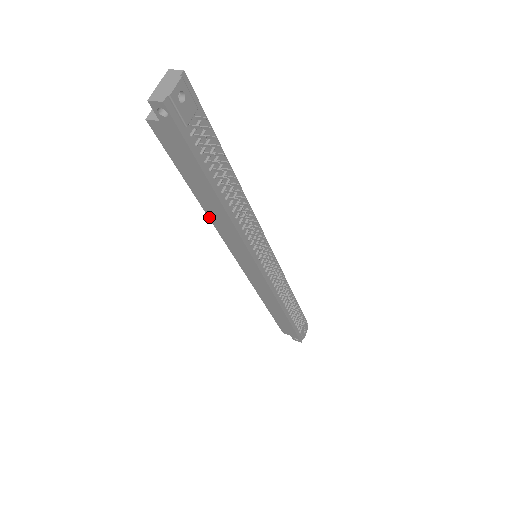
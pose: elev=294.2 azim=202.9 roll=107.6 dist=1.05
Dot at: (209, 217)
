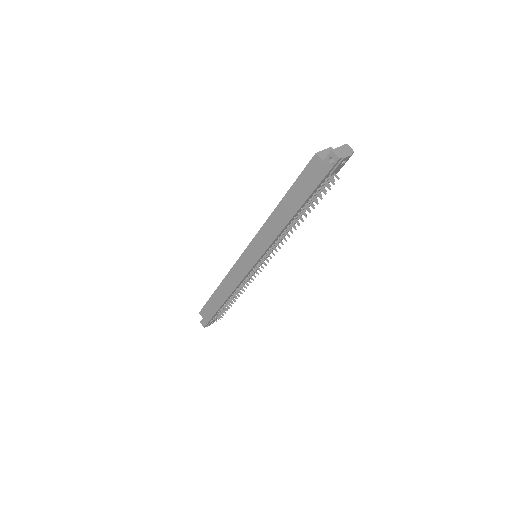
Dot at: (270, 216)
